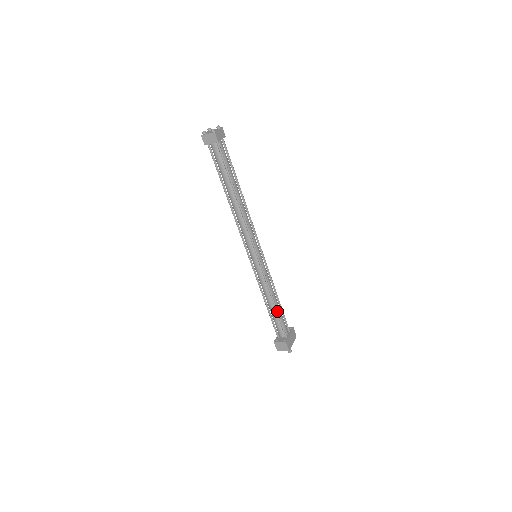
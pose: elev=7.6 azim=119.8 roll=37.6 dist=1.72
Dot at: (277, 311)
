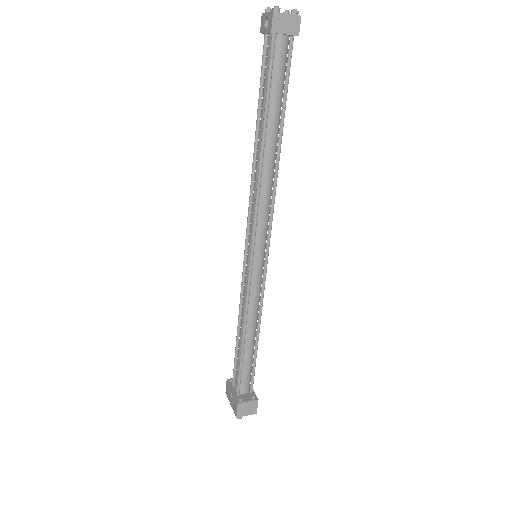
Dot at: (257, 349)
